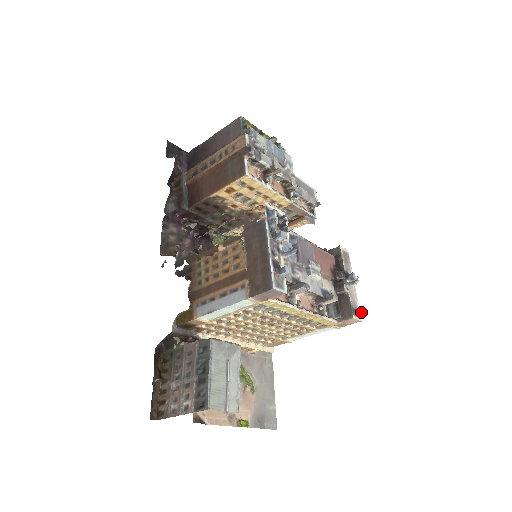
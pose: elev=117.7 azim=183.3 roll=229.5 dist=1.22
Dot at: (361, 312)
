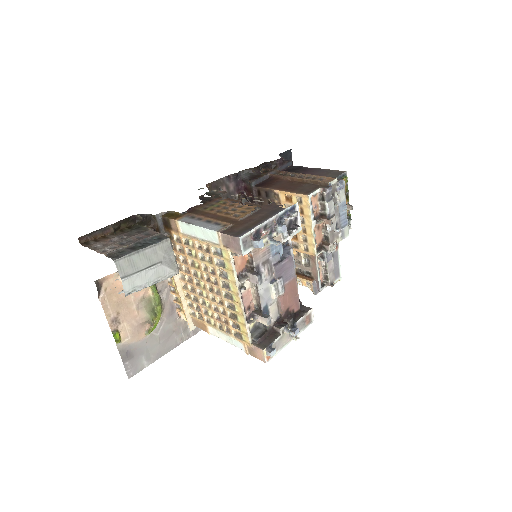
Dot at: (273, 353)
